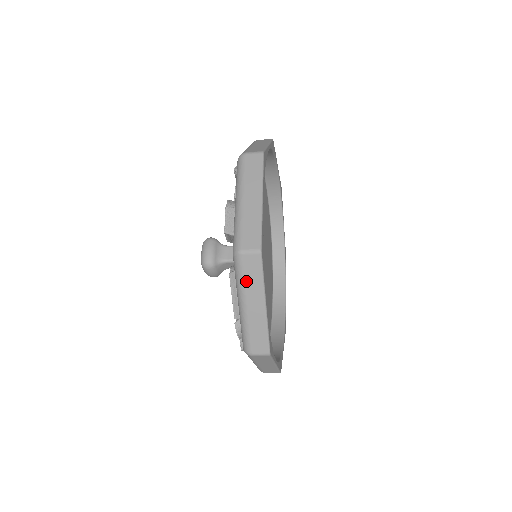
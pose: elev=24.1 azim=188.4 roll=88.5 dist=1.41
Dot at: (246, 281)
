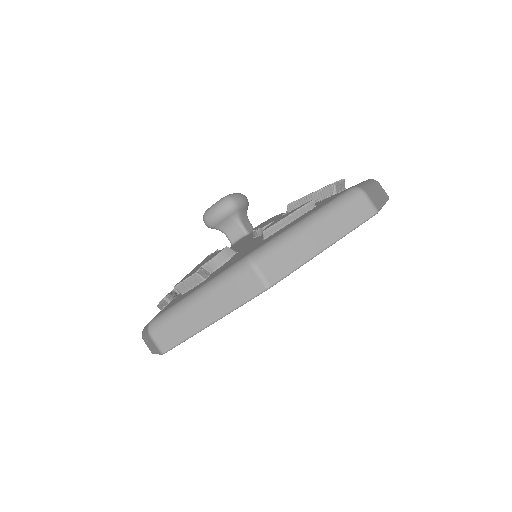
Dot at: (340, 212)
